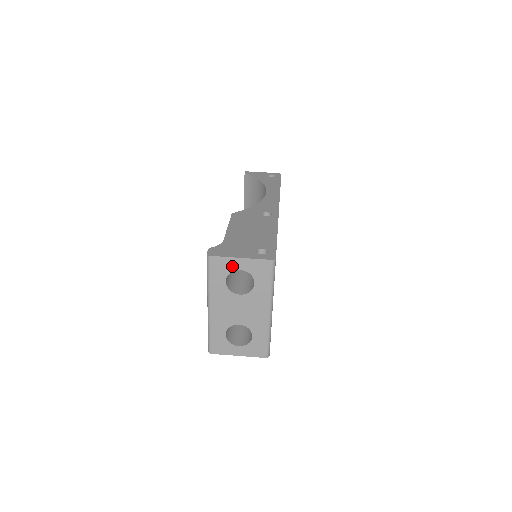
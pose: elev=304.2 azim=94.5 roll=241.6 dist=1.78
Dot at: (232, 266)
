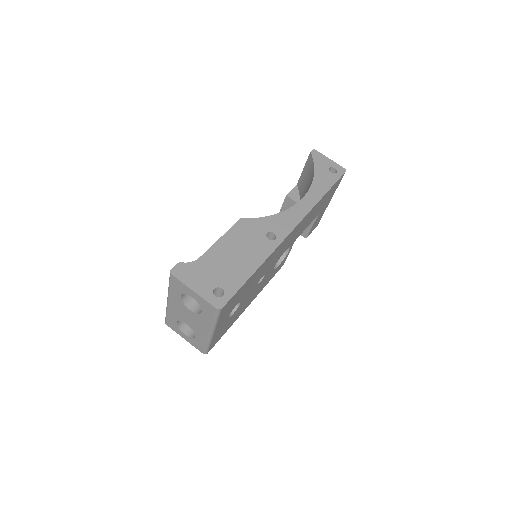
Dot at: (187, 291)
